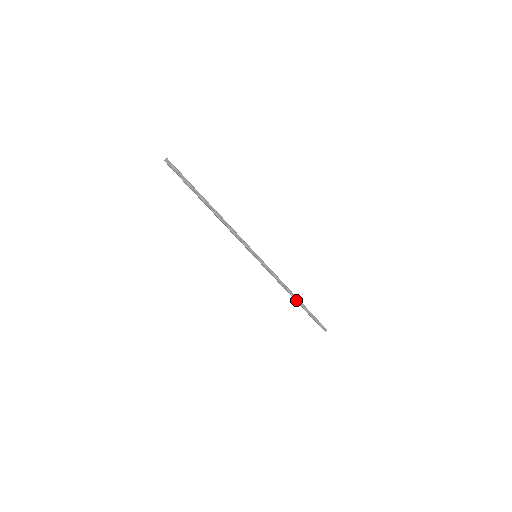
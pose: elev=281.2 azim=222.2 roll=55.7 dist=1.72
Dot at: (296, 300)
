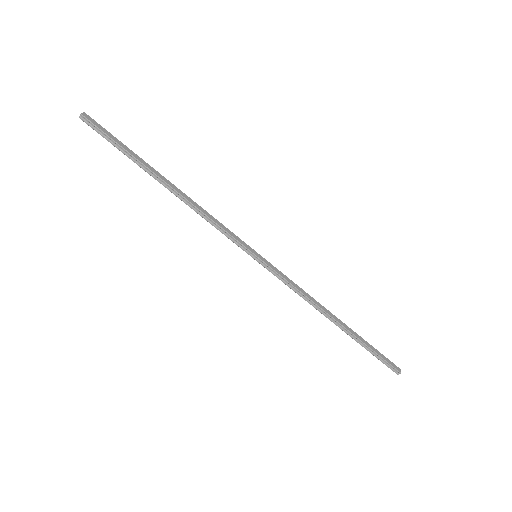
Dot at: (336, 324)
